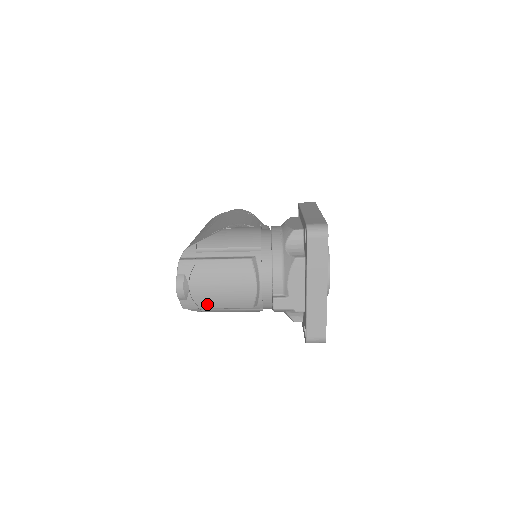
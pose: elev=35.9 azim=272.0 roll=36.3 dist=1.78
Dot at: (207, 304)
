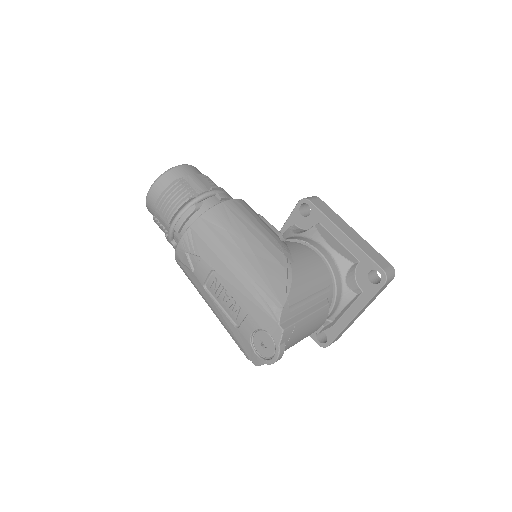
Dot at: occluded
